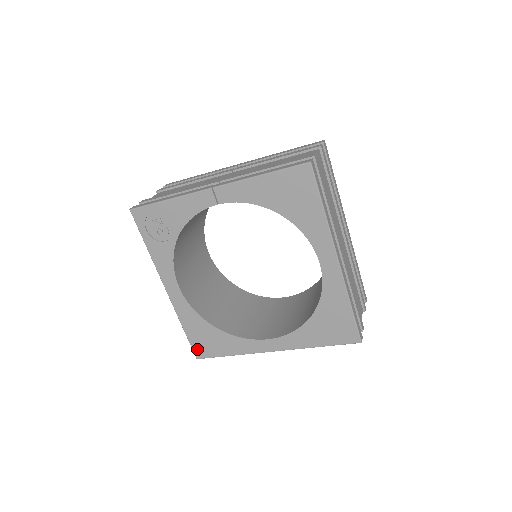
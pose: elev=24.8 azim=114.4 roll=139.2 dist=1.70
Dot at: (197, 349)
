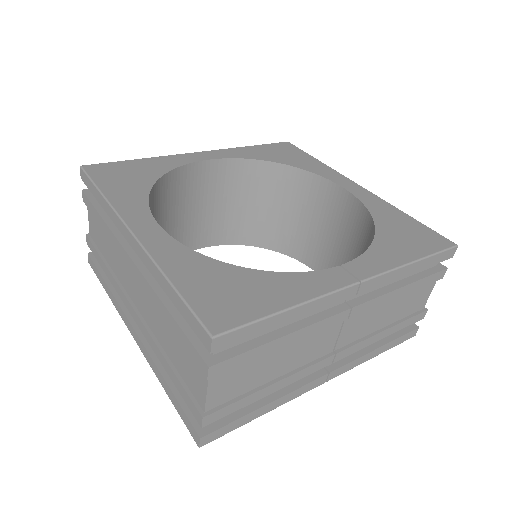
Dot at: occluded
